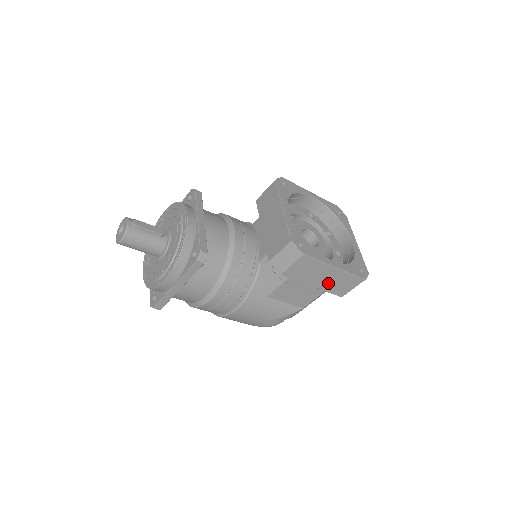
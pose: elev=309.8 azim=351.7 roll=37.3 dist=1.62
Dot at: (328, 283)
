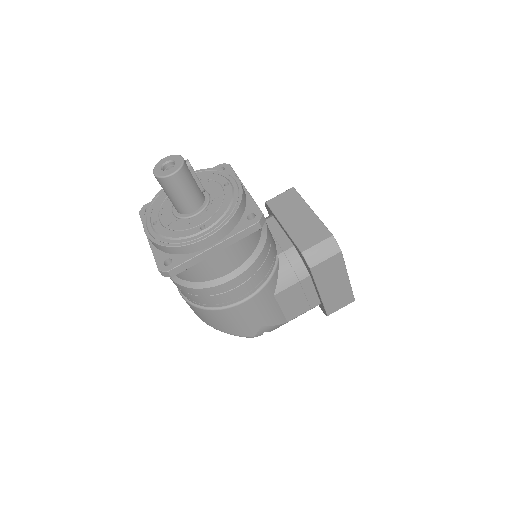
Dot at: (331, 294)
